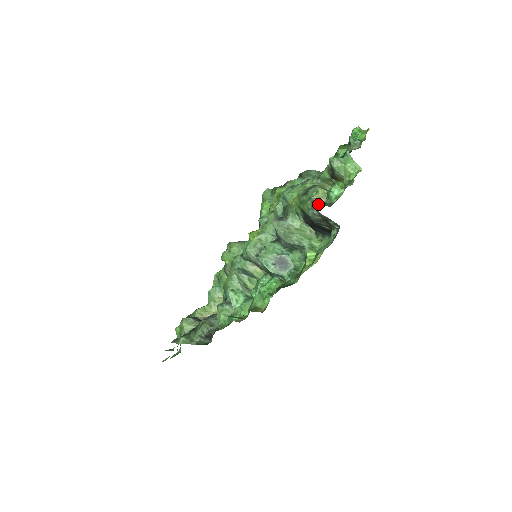
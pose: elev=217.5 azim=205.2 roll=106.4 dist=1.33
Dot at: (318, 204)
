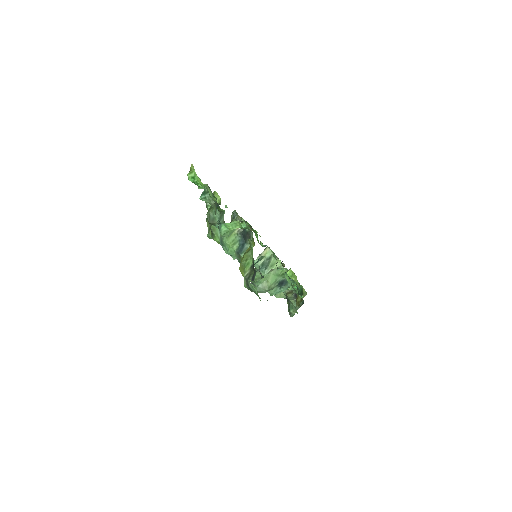
Dot at: (246, 237)
